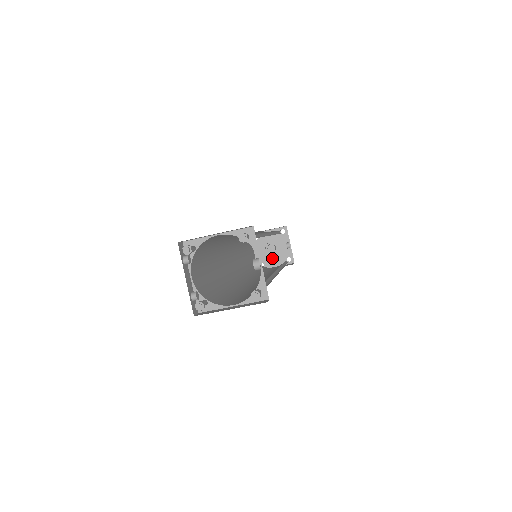
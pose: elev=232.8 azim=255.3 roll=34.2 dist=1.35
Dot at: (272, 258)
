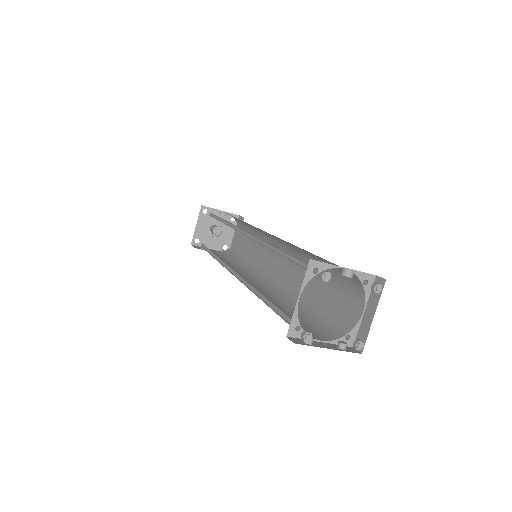
Dot at: (224, 234)
